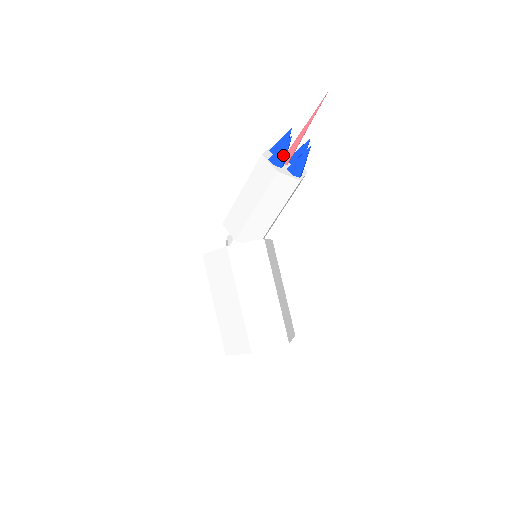
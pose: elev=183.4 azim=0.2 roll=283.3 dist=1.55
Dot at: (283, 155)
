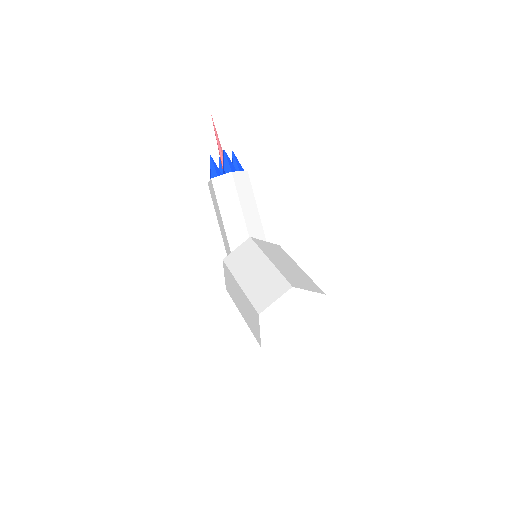
Dot at: (213, 169)
